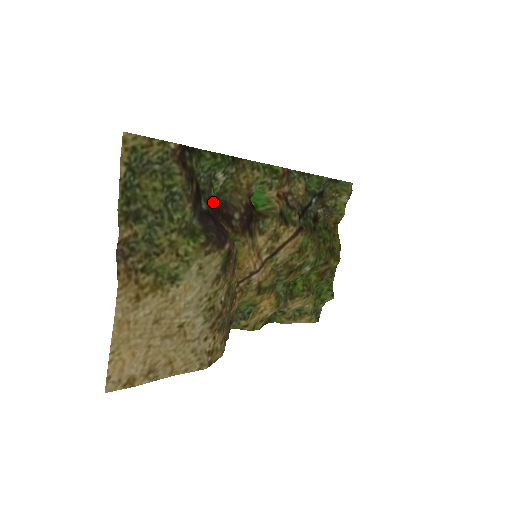
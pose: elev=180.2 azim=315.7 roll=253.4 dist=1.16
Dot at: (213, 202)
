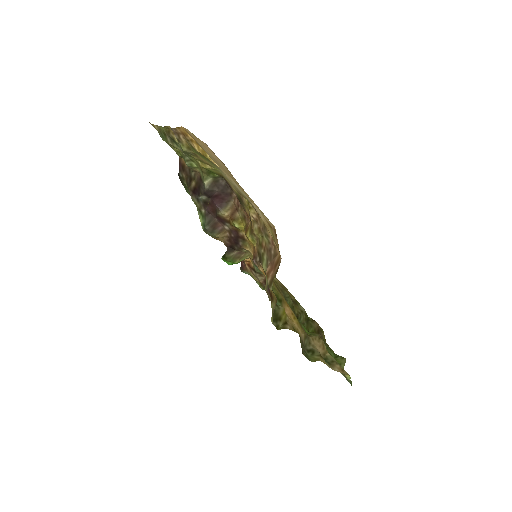
Dot at: (207, 208)
